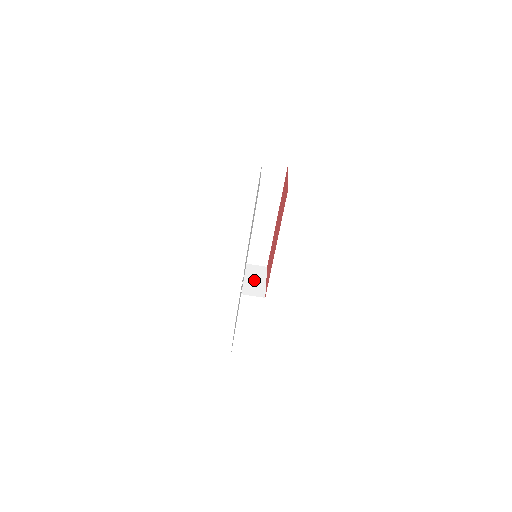
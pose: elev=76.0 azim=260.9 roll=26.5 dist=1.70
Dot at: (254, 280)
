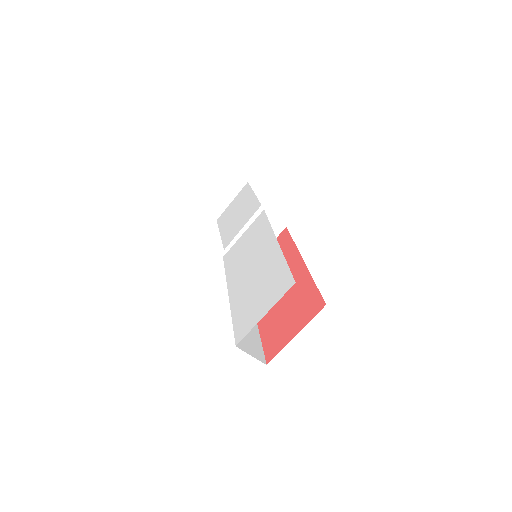
Dot at: occluded
